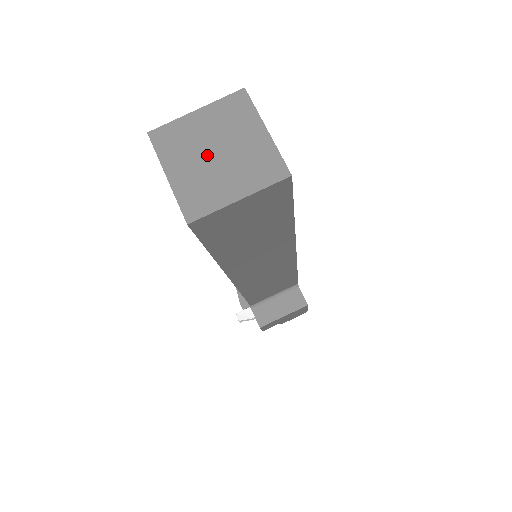
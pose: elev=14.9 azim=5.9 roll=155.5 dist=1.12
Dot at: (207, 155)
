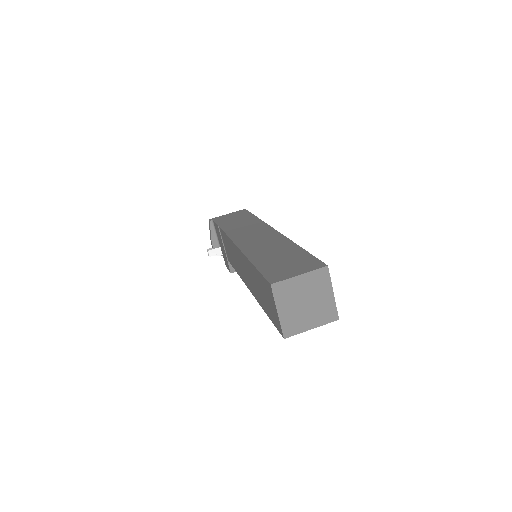
Dot at: (301, 303)
